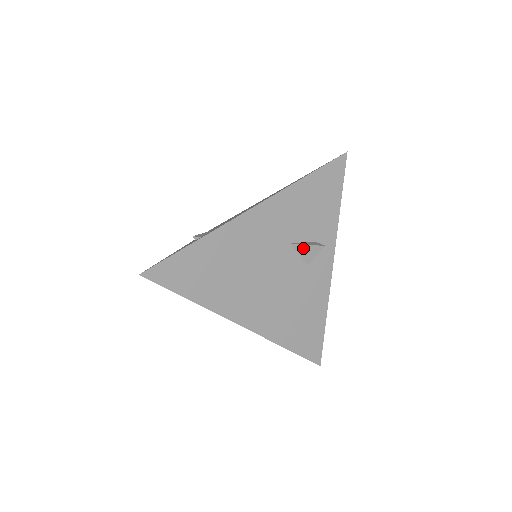
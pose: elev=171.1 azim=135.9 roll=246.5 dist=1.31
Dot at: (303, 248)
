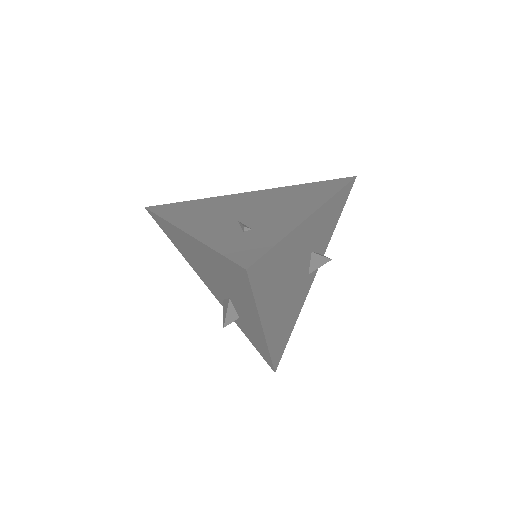
Dot at: (317, 258)
